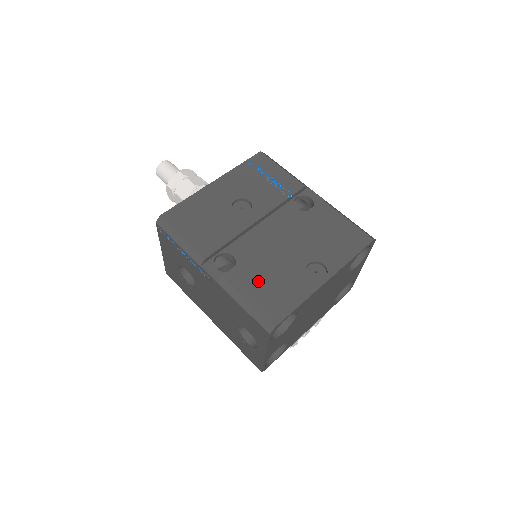
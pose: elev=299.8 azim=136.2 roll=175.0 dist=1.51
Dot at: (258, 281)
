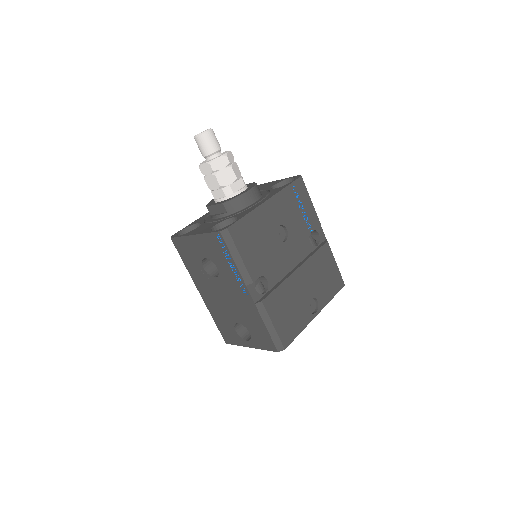
Dot at: (282, 310)
